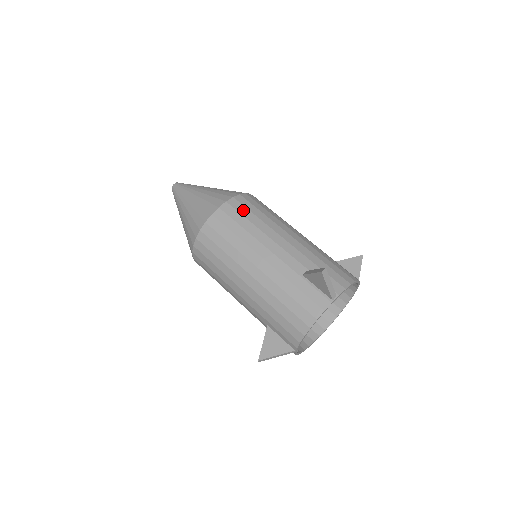
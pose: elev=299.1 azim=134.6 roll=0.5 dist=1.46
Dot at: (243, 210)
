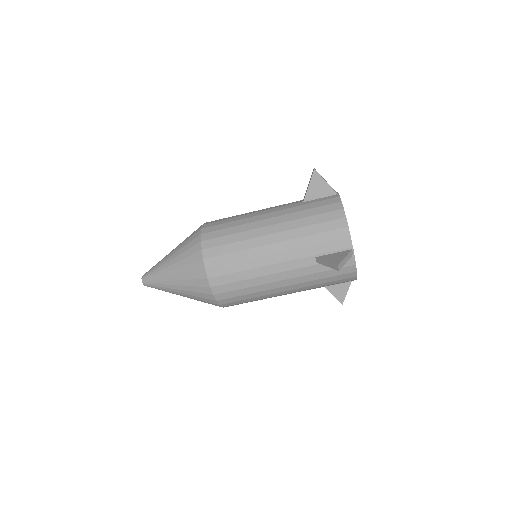
Dot at: (225, 270)
